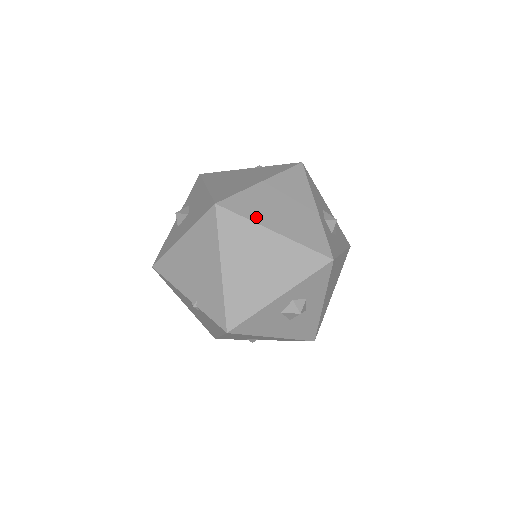
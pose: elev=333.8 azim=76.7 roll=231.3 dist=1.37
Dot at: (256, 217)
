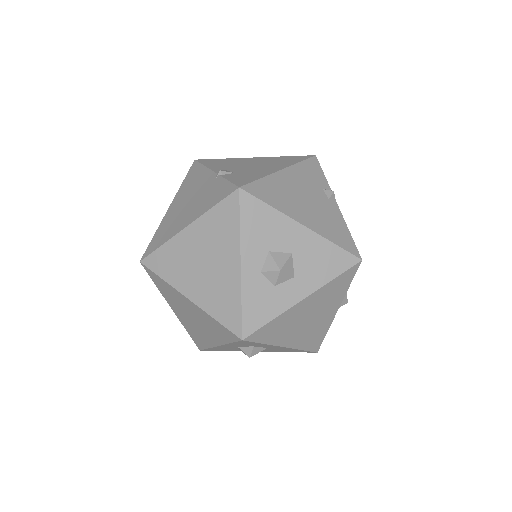
Dot at: (173, 279)
